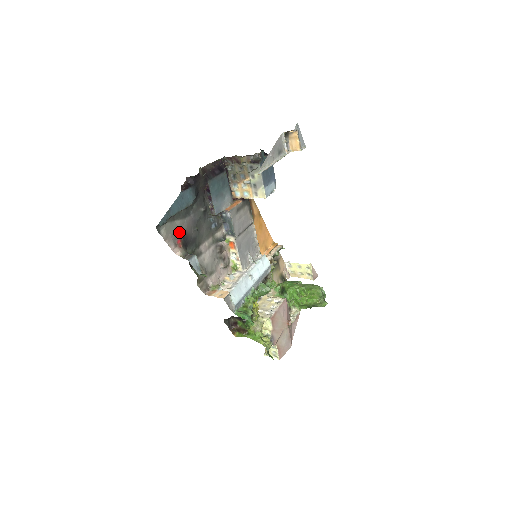
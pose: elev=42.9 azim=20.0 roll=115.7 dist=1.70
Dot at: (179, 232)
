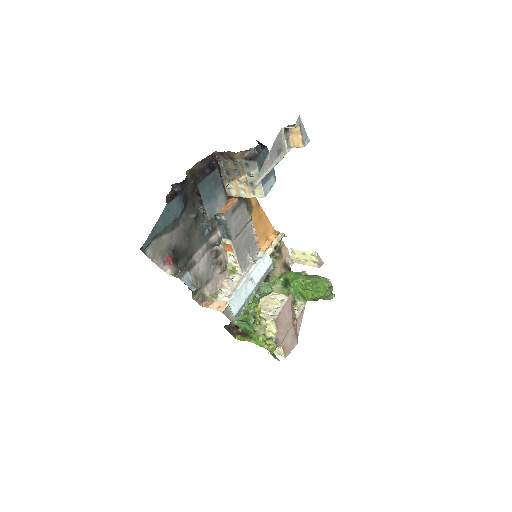
Dot at: (168, 247)
